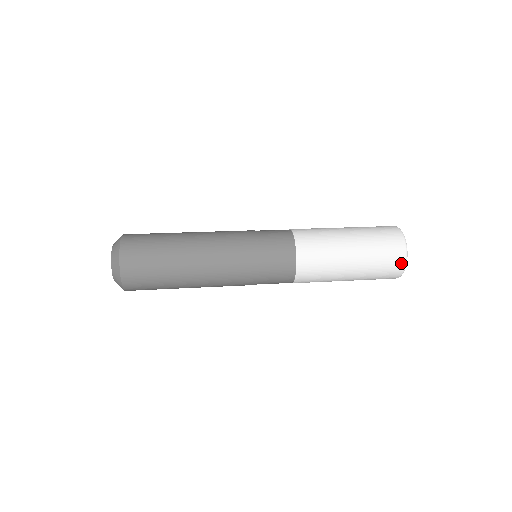
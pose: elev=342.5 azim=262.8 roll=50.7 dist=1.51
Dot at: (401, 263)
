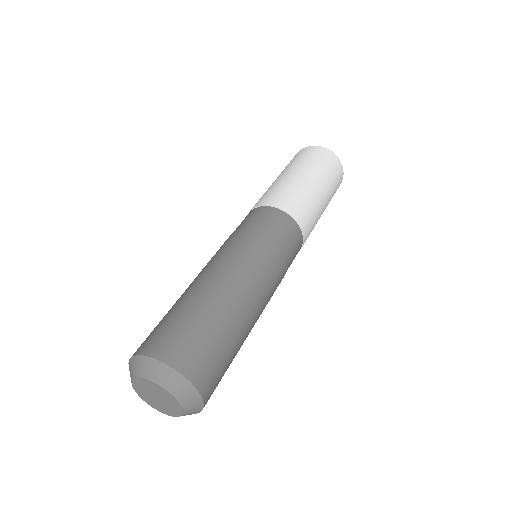
Dot at: occluded
